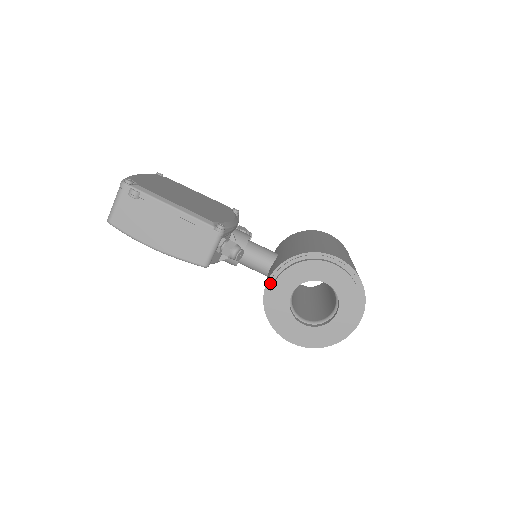
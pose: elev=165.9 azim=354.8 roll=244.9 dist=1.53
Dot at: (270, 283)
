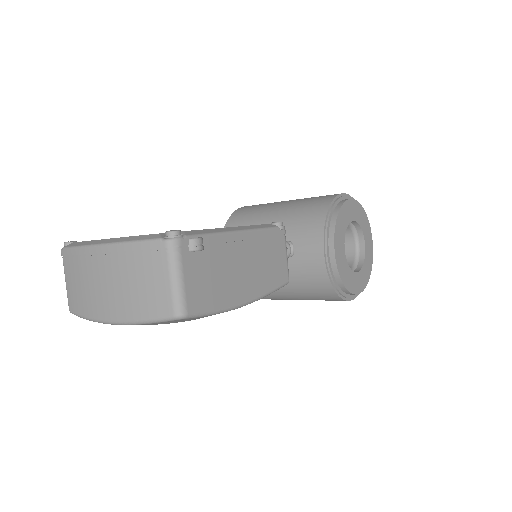
Dot at: (327, 254)
